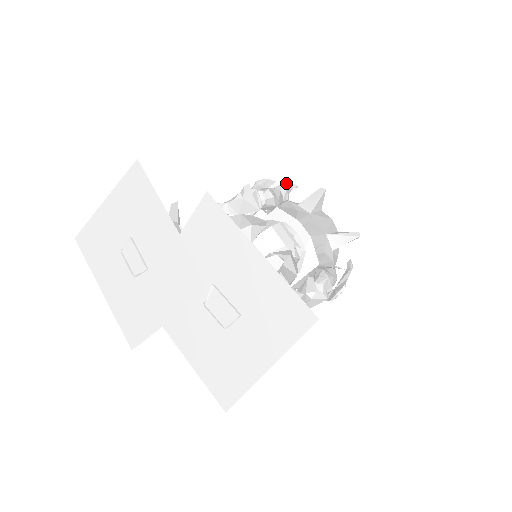
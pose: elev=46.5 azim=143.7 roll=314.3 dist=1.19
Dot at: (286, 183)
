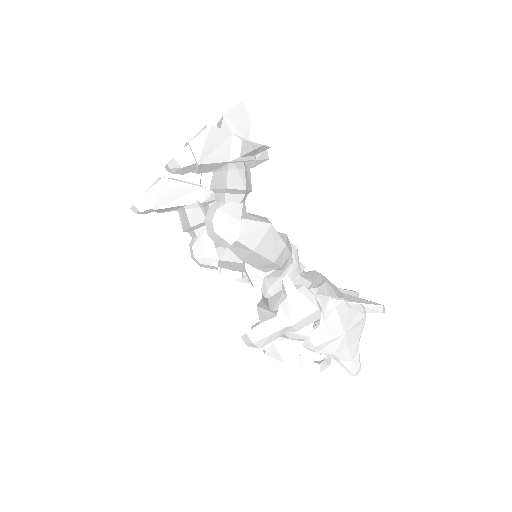
Dot at: occluded
